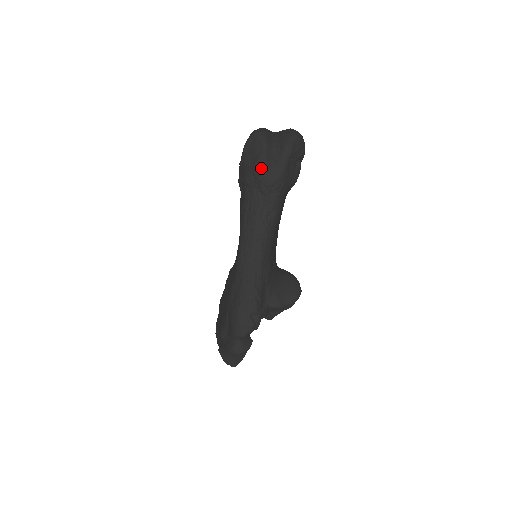
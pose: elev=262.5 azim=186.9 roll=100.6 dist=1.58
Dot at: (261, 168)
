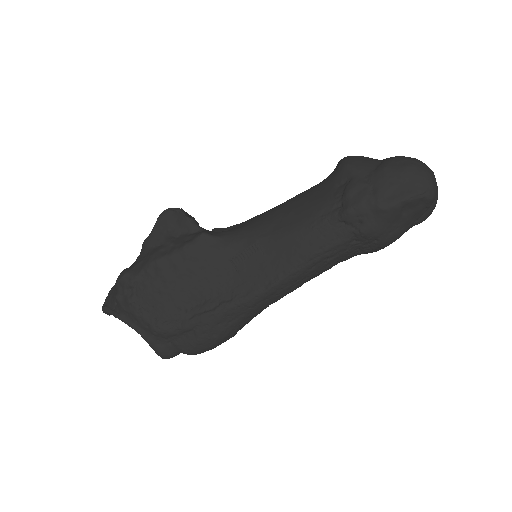
Dot at: (391, 243)
